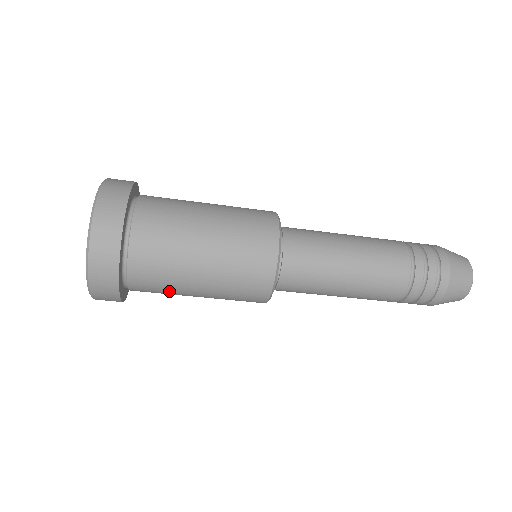
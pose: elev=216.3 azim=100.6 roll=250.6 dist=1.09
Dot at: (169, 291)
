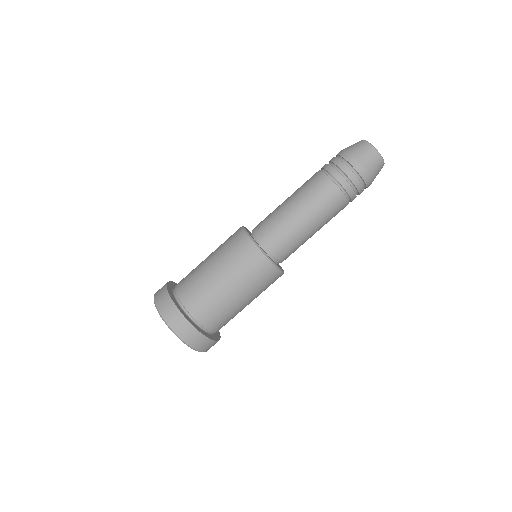
Dot at: (207, 293)
